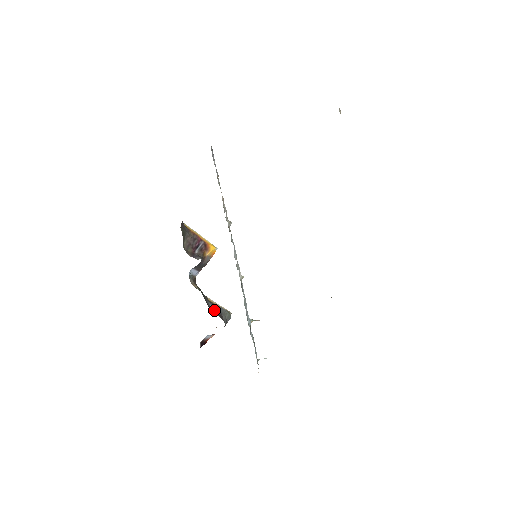
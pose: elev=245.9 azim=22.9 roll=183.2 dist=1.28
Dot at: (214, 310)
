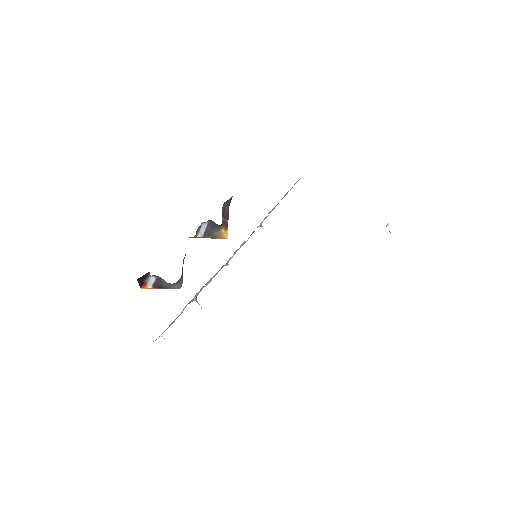
Dot at: occluded
